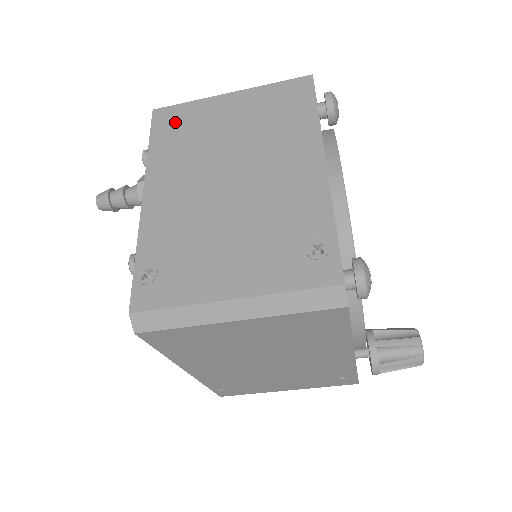
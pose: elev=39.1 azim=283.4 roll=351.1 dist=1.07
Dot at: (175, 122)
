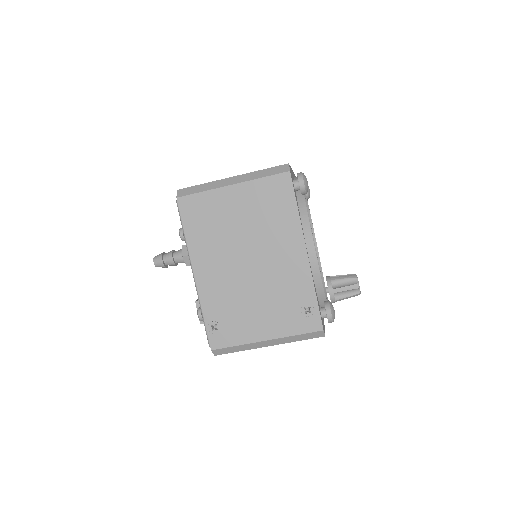
Dot at: (198, 211)
